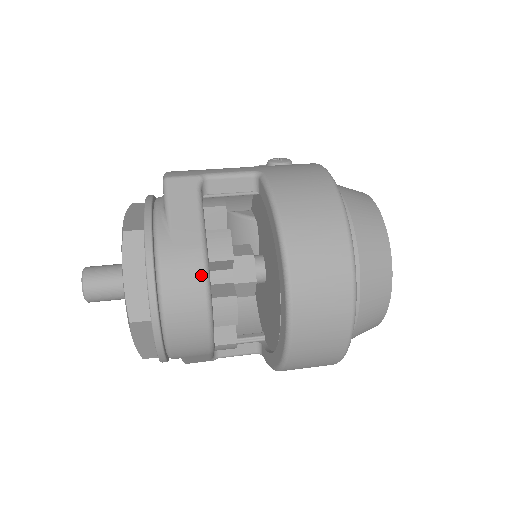
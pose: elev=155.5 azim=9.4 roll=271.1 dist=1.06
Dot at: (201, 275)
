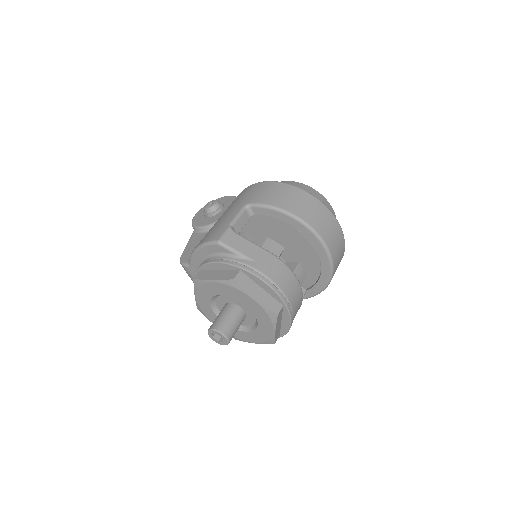
Dot at: (283, 265)
